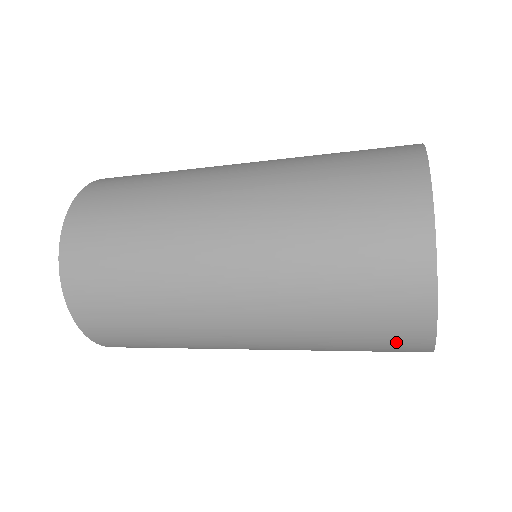
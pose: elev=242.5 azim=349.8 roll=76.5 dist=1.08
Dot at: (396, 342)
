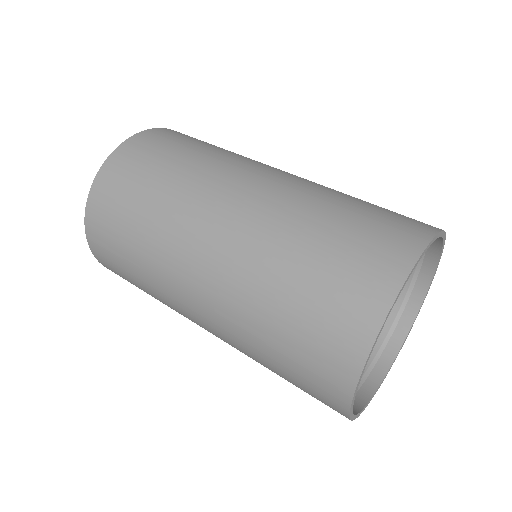
Dot at: (342, 313)
